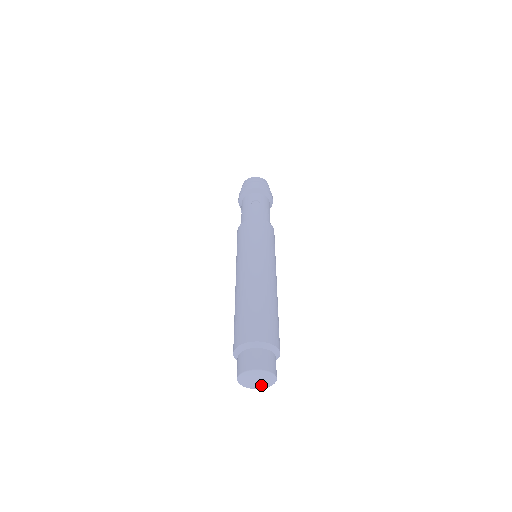
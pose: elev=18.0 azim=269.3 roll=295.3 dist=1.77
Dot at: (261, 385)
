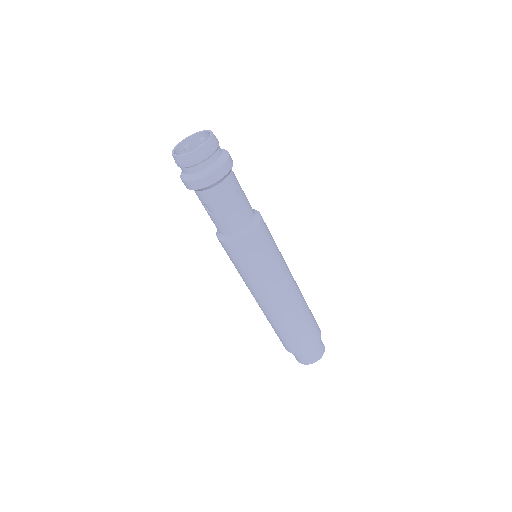
Dot at: occluded
